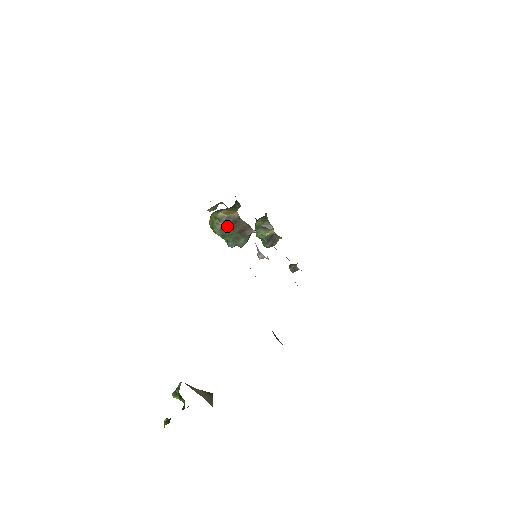
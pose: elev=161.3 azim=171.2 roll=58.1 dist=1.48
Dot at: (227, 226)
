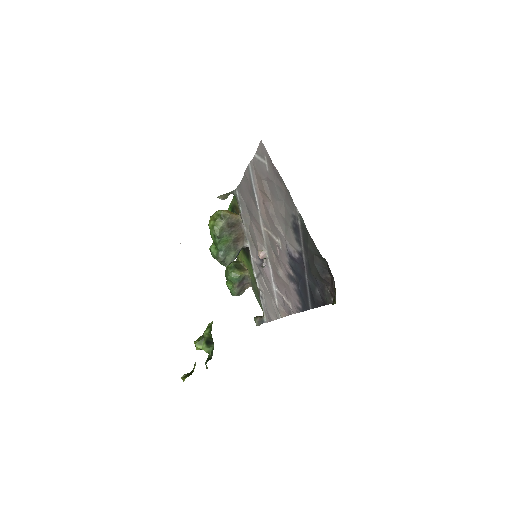
Dot at: (227, 227)
